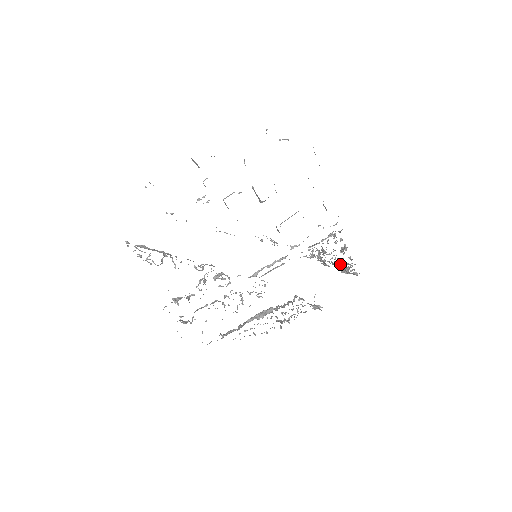
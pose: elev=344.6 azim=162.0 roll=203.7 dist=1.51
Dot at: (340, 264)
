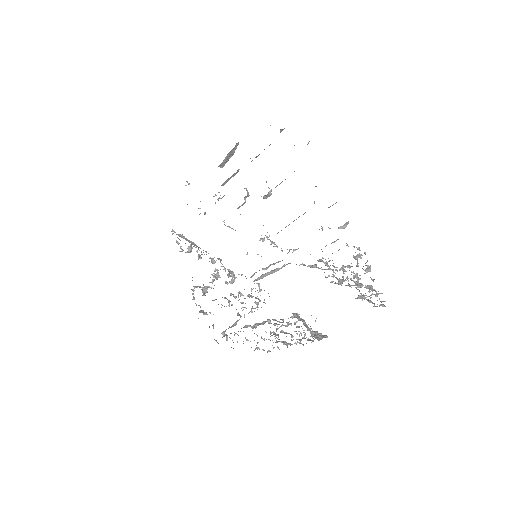
Dot at: occluded
